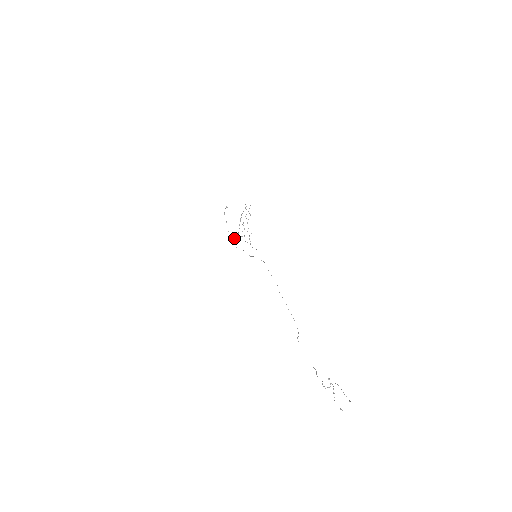
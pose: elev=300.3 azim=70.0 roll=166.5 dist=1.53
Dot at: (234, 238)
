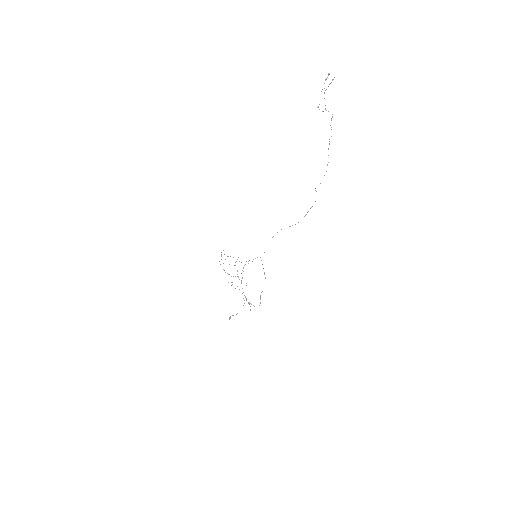
Dot at: (246, 299)
